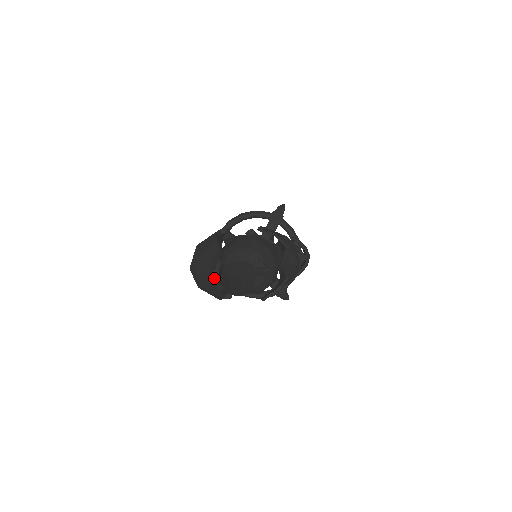
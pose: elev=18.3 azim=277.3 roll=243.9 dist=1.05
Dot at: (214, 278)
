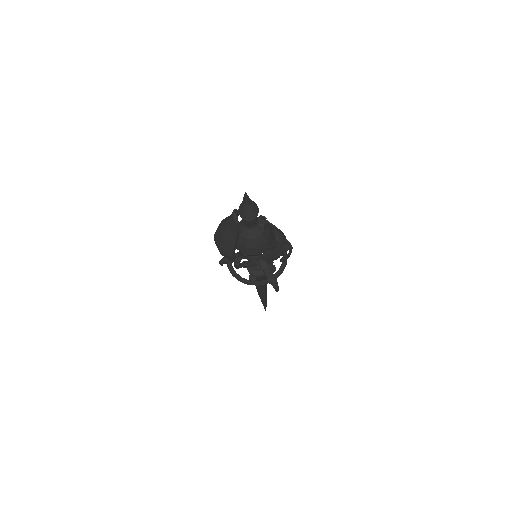
Dot at: (234, 213)
